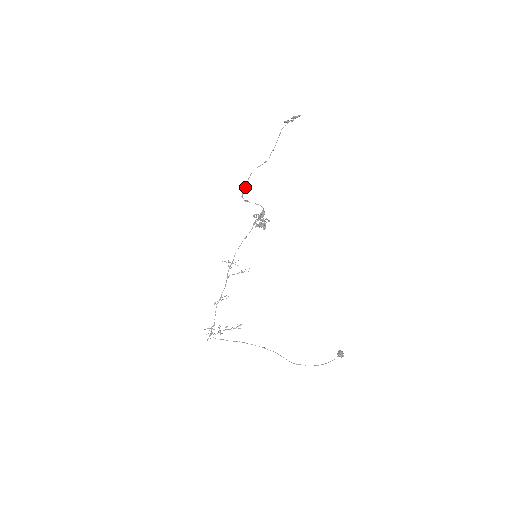
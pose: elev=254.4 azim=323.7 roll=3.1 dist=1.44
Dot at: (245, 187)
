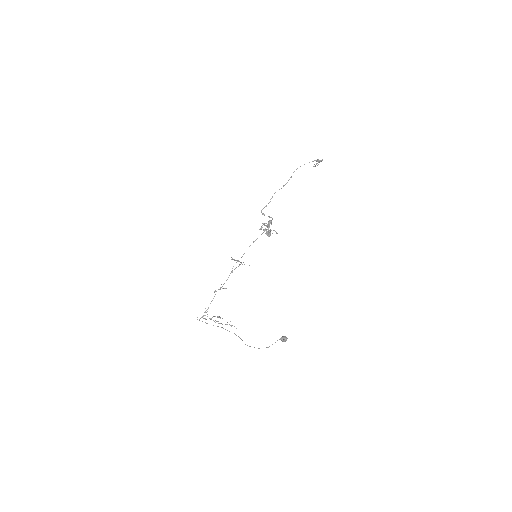
Dot at: (266, 205)
